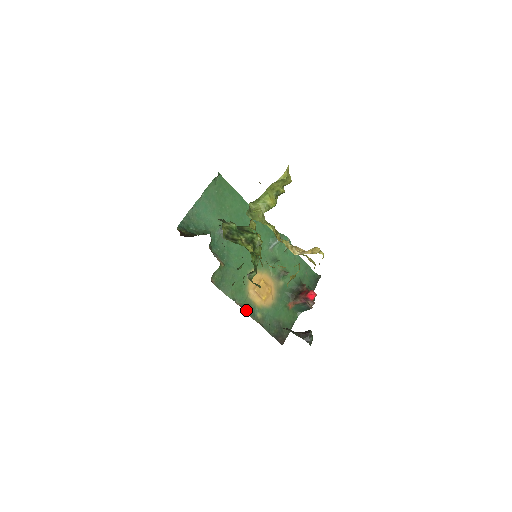
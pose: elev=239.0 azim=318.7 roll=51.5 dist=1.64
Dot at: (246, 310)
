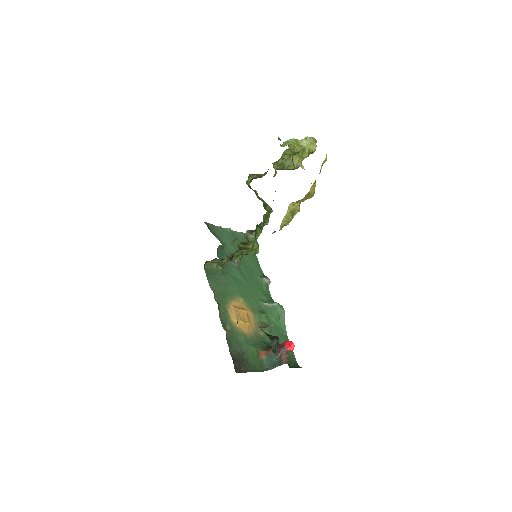
Dot at: (219, 311)
